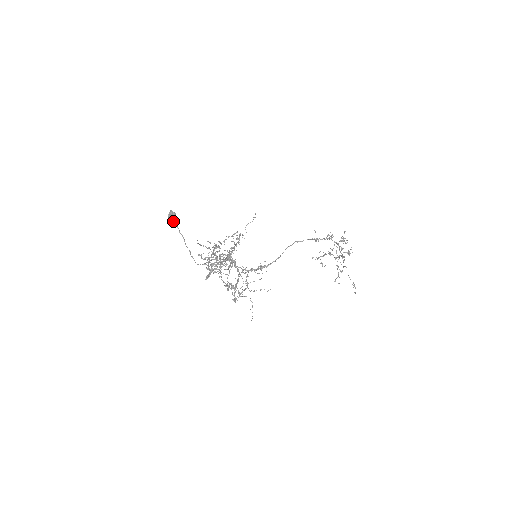
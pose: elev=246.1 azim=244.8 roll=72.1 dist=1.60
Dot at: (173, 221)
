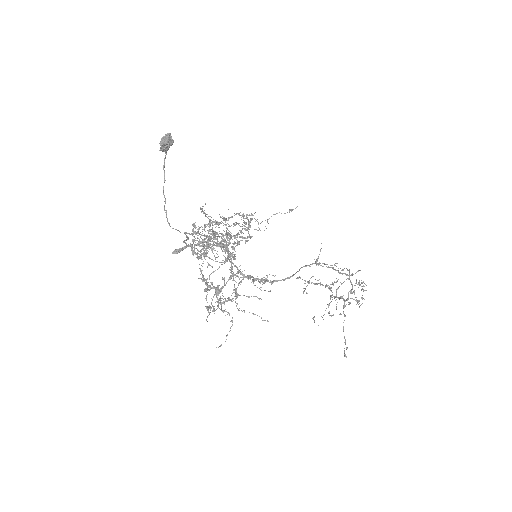
Dot at: (164, 149)
